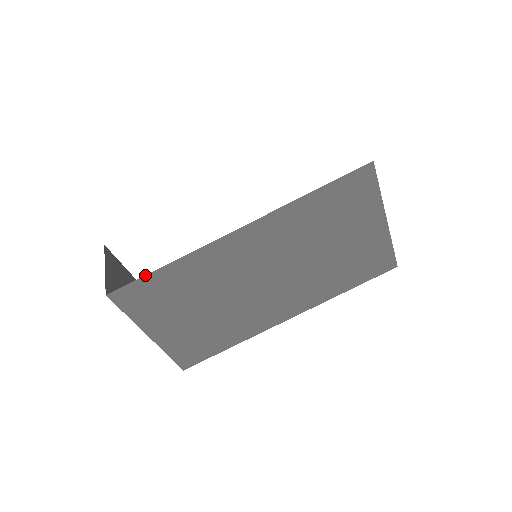
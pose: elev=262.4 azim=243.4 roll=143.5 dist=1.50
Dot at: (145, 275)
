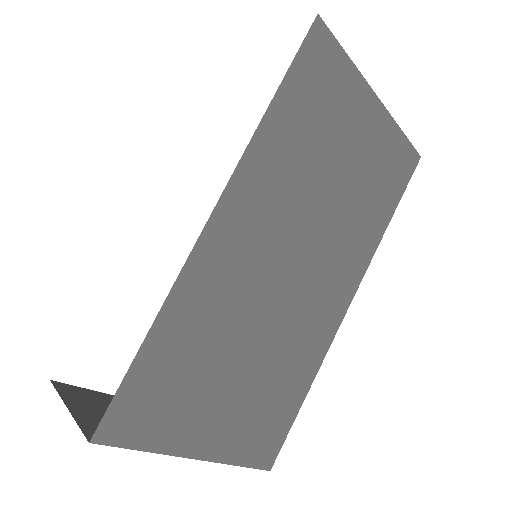
Dot at: occluded
